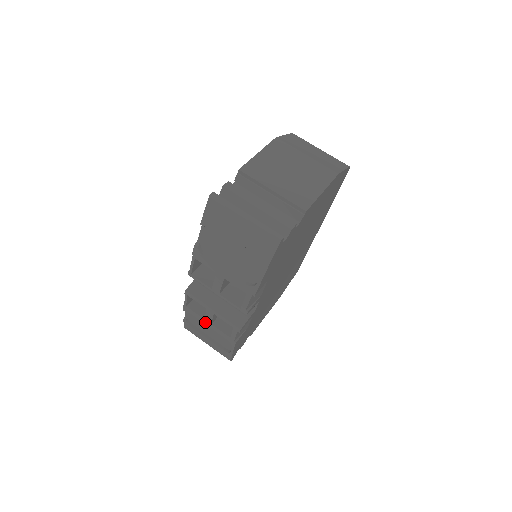
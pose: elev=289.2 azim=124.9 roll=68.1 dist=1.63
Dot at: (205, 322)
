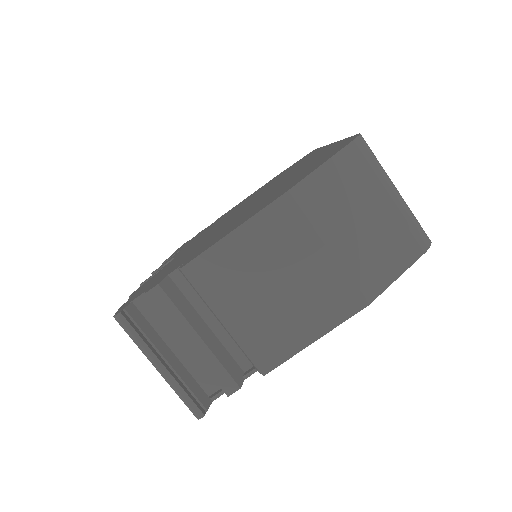
Dot at: occluded
